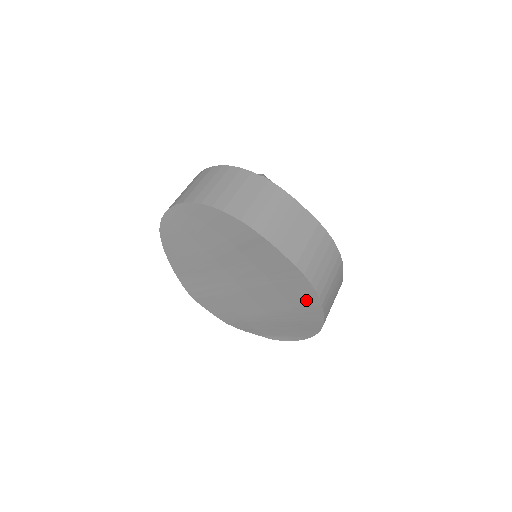
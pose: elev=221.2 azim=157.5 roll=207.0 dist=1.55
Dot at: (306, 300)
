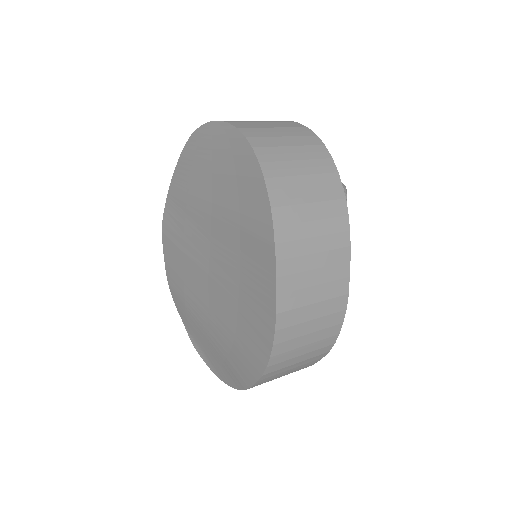
Dot at: (253, 353)
